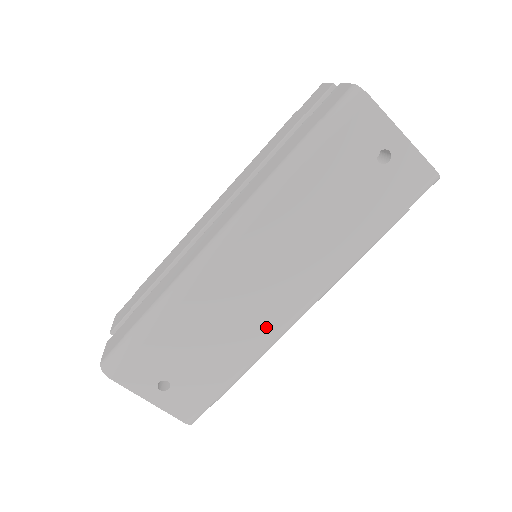
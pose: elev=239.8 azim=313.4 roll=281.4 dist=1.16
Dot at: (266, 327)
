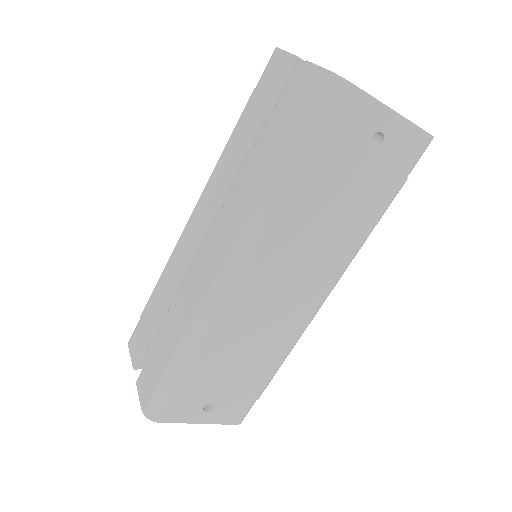
Dot at: (291, 329)
